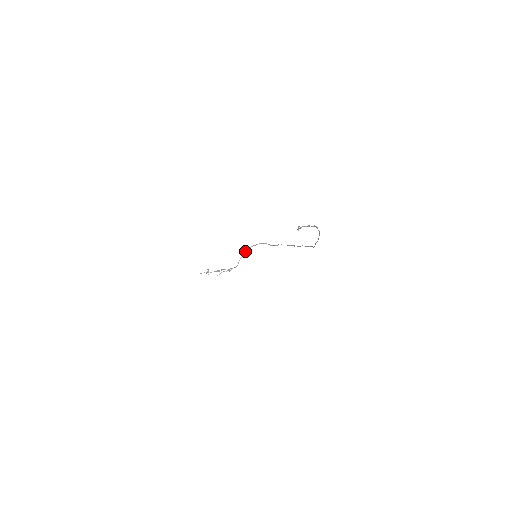
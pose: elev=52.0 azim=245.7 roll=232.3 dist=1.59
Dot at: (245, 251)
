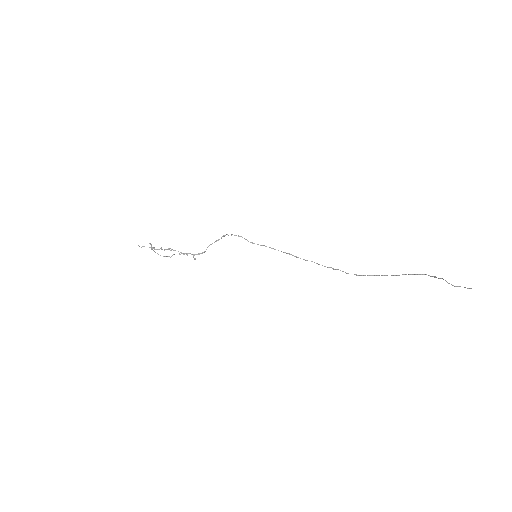
Dot at: (218, 239)
